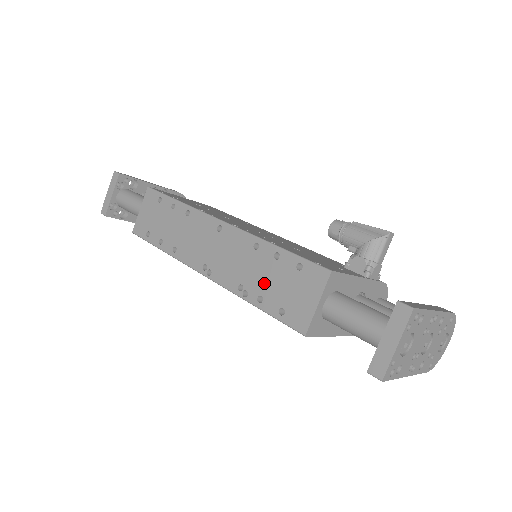
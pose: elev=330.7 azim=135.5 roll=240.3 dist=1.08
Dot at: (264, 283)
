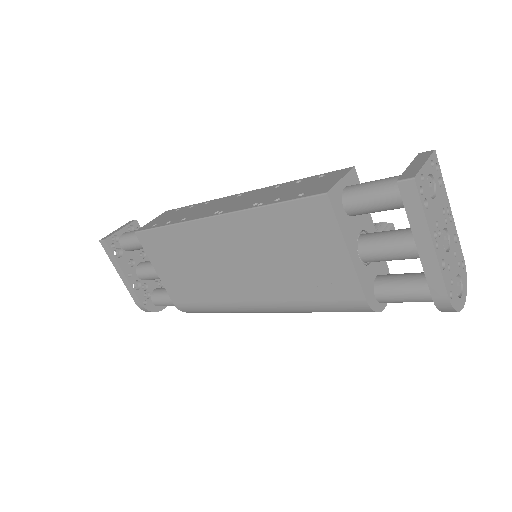
Dot at: (283, 193)
